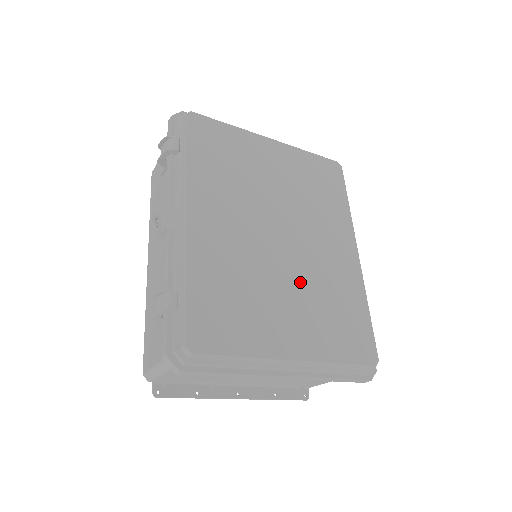
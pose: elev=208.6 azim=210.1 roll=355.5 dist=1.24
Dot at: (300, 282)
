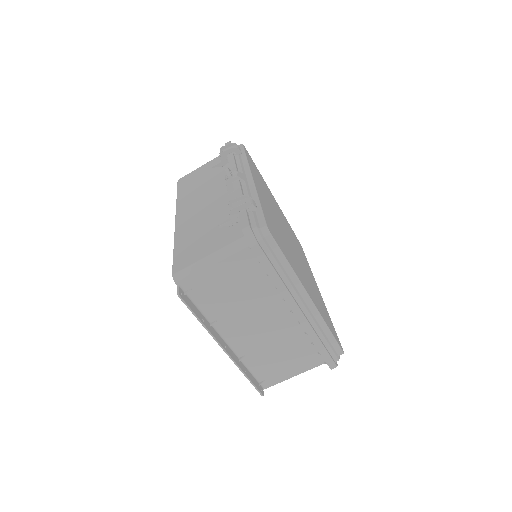
Dot at: (302, 269)
